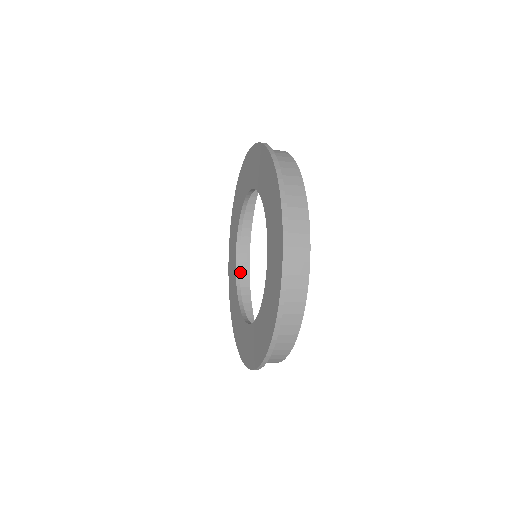
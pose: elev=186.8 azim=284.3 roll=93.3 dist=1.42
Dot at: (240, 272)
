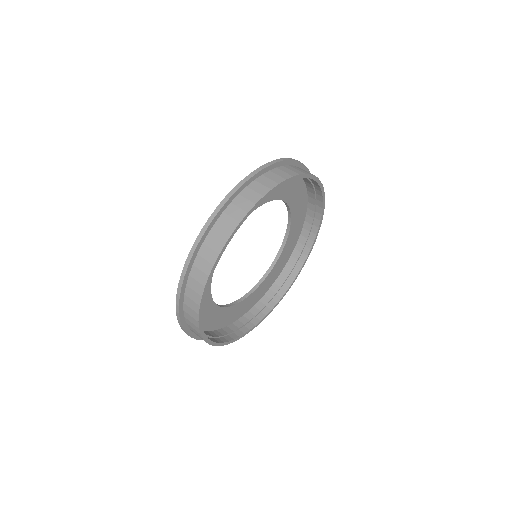
Dot at: (307, 232)
